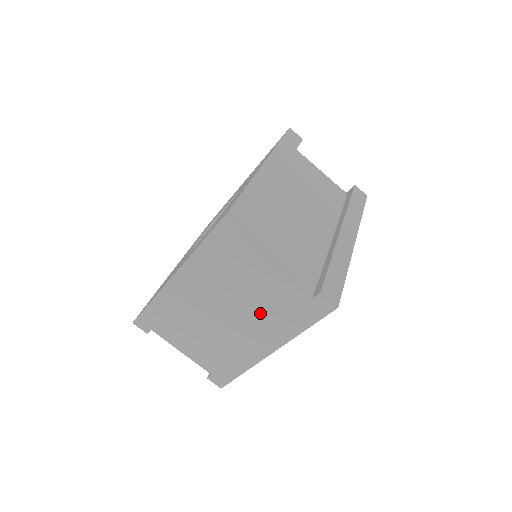
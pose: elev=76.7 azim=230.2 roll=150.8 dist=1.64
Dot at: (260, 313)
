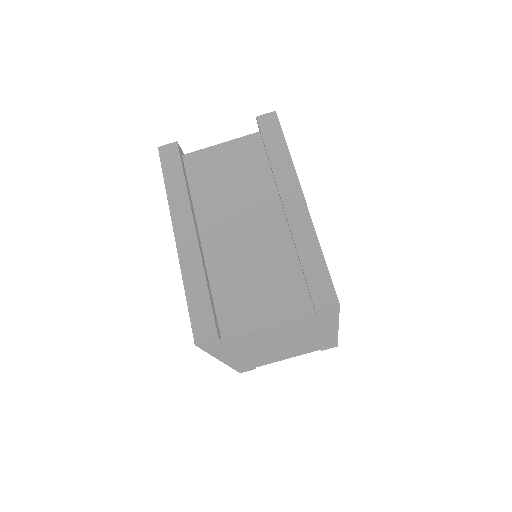
Dot at: (298, 333)
